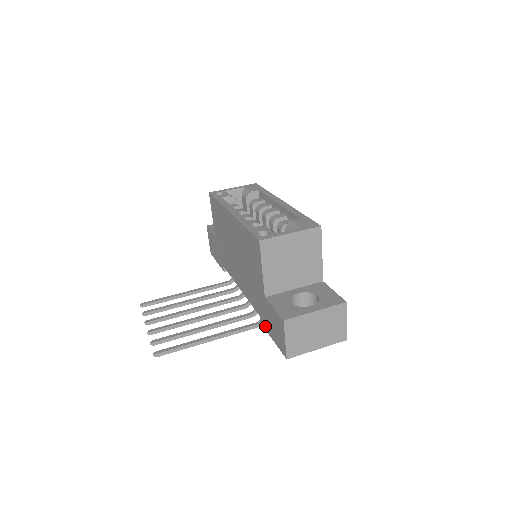
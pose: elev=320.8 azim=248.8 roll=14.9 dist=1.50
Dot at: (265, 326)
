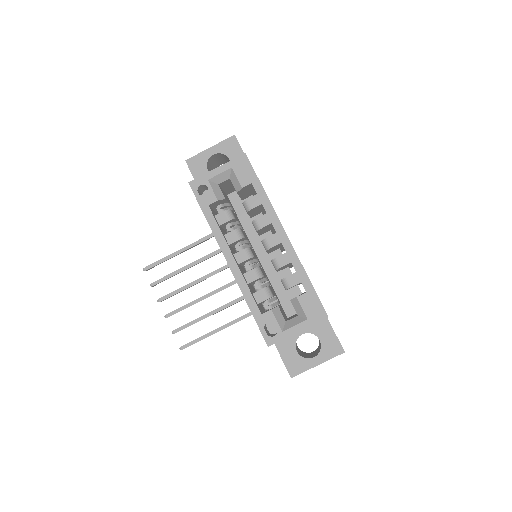
Dot at: occluded
